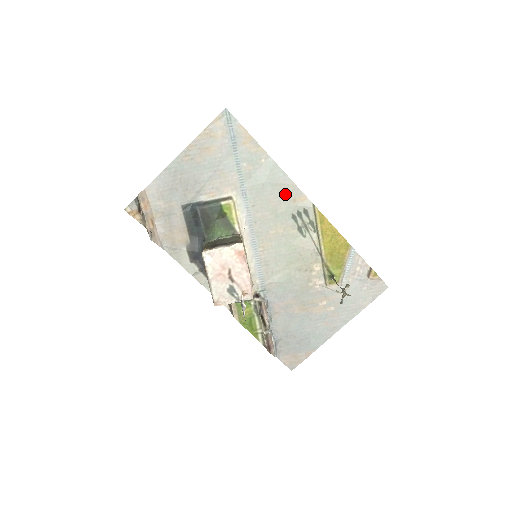
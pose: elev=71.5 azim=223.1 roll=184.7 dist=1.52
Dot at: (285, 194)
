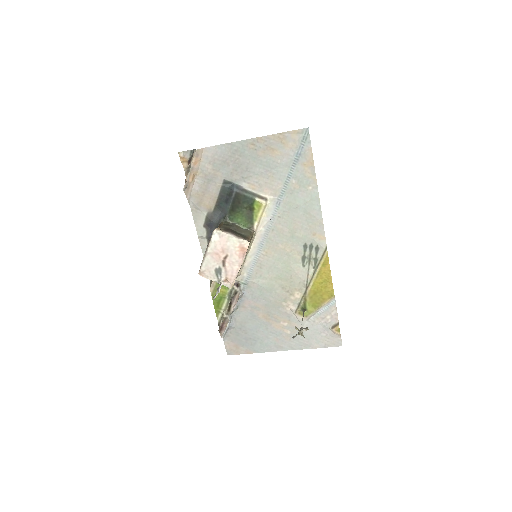
Dot at: (310, 225)
